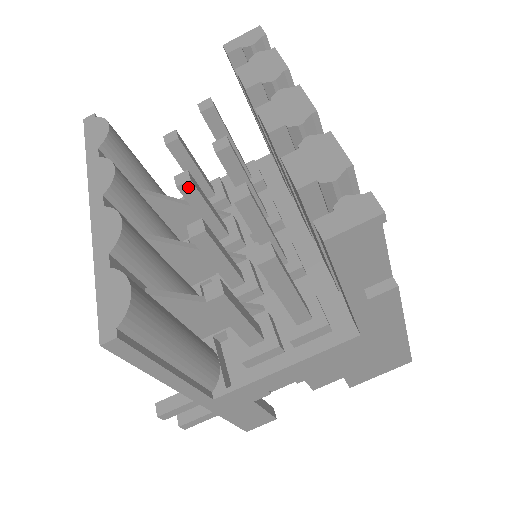
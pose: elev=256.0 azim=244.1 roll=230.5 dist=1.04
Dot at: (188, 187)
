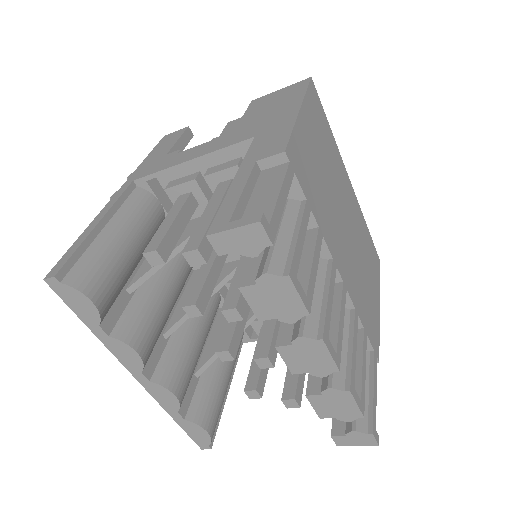
Dot at: occluded
